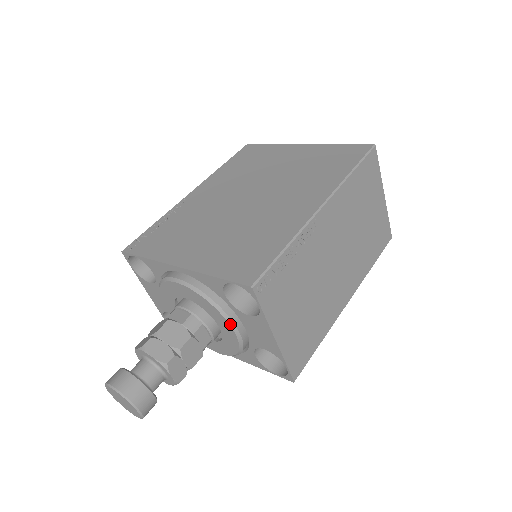
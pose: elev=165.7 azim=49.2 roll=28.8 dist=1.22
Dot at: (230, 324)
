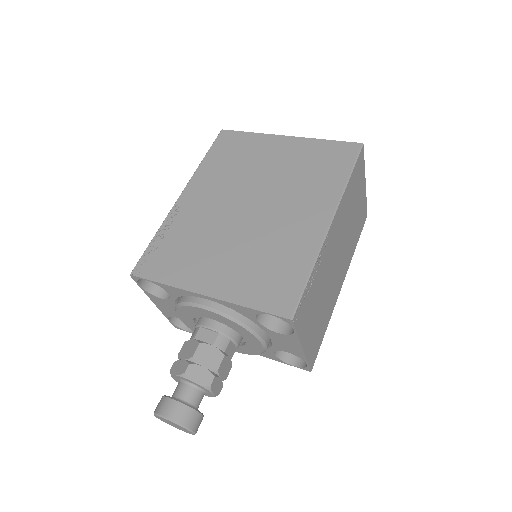
Dot at: (259, 339)
